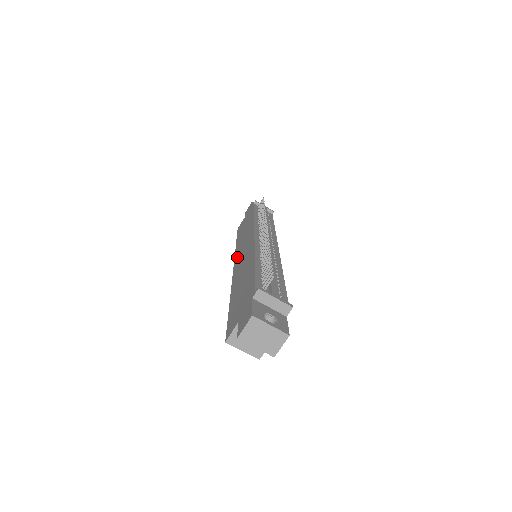
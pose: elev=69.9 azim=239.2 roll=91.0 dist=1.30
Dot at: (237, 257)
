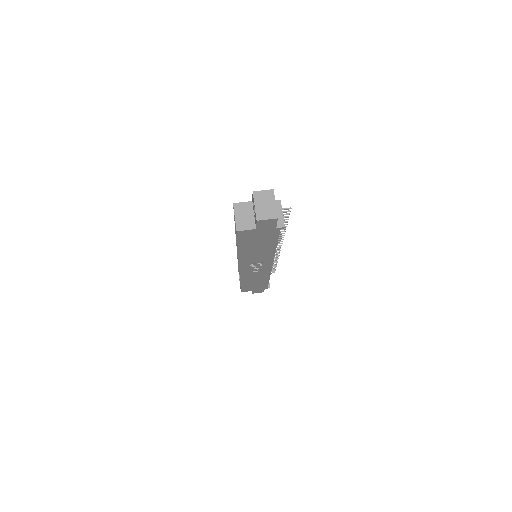
Dot at: occluded
